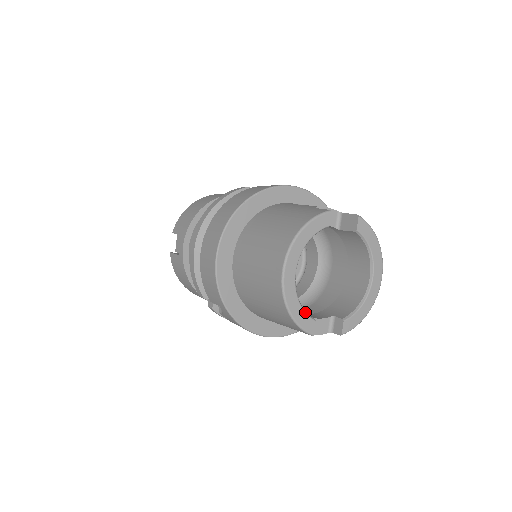
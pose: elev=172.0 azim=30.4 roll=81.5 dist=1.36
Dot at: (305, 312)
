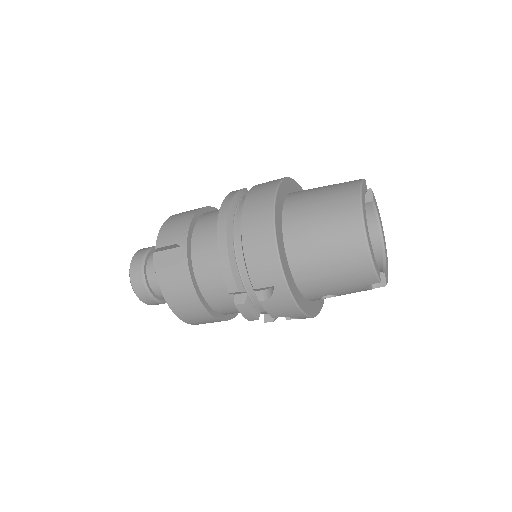
Dot at: occluded
